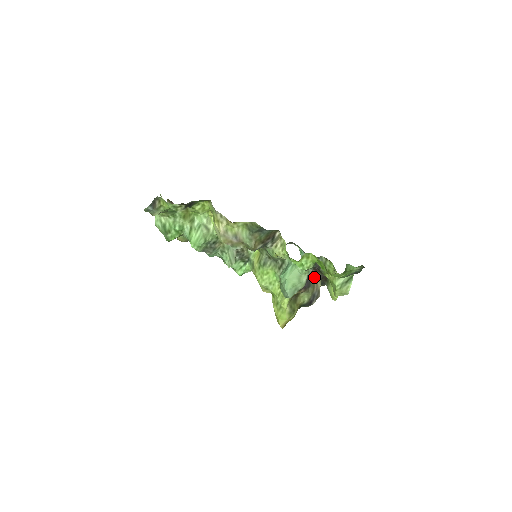
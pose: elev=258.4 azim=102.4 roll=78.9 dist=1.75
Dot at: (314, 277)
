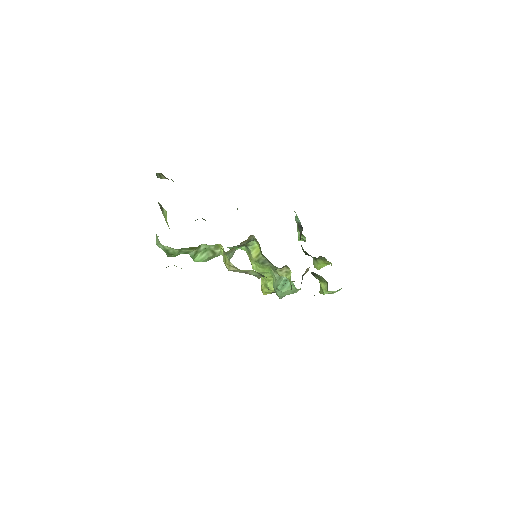
Dot at: (306, 270)
